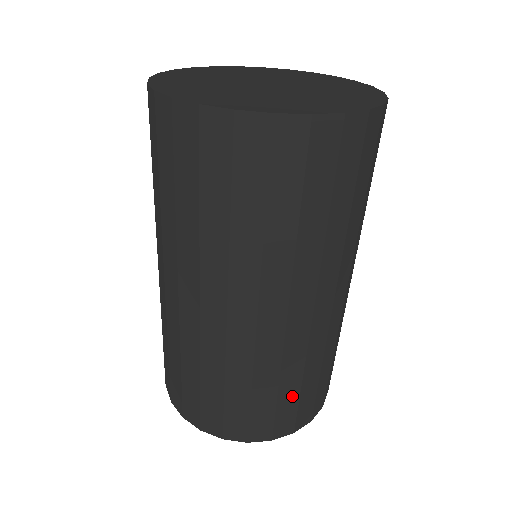
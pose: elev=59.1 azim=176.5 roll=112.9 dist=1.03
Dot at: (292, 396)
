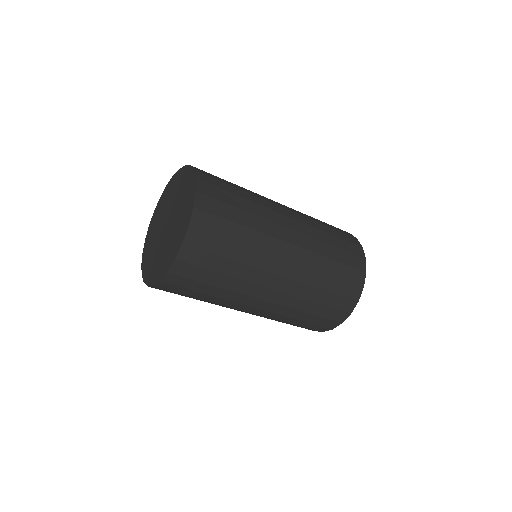
Dot at: (322, 309)
